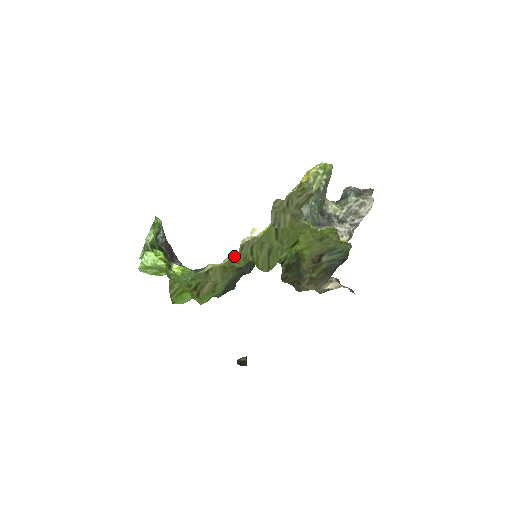
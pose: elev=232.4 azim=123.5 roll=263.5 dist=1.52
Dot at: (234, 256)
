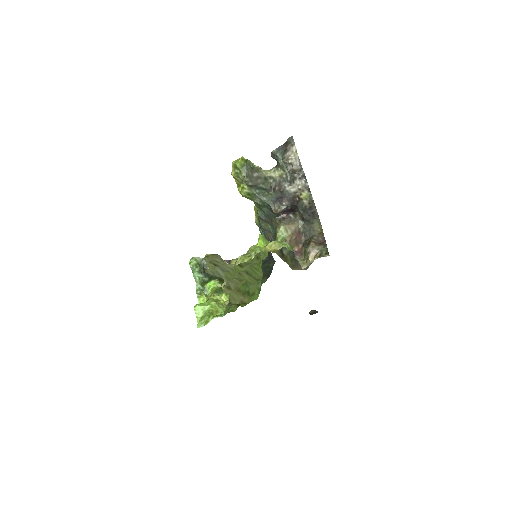
Dot at: occluded
